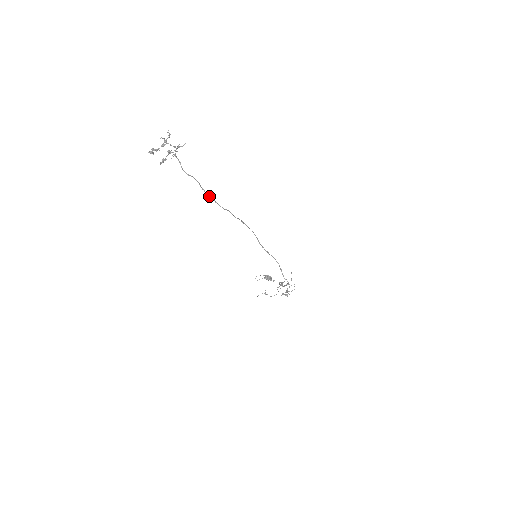
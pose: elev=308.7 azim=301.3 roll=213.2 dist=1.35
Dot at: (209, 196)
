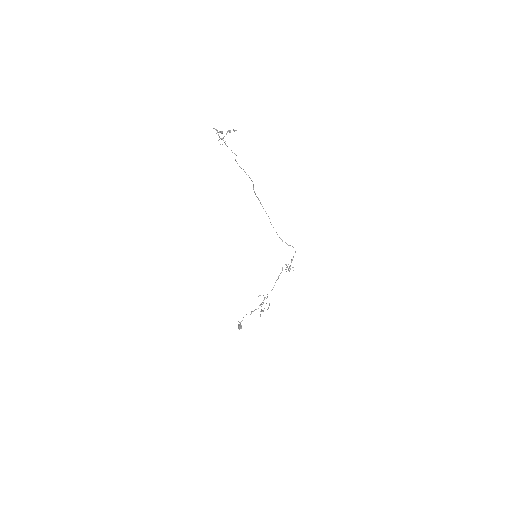
Dot at: occluded
